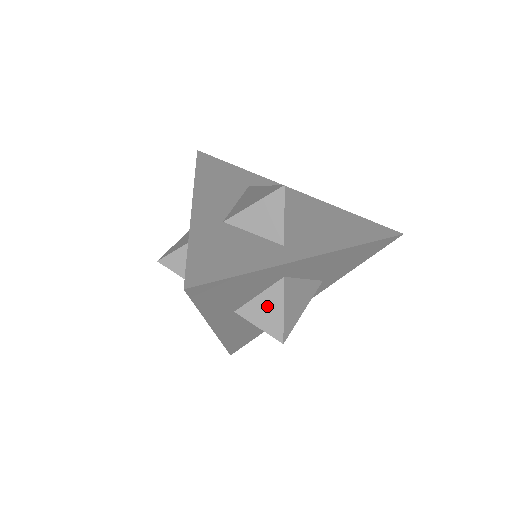
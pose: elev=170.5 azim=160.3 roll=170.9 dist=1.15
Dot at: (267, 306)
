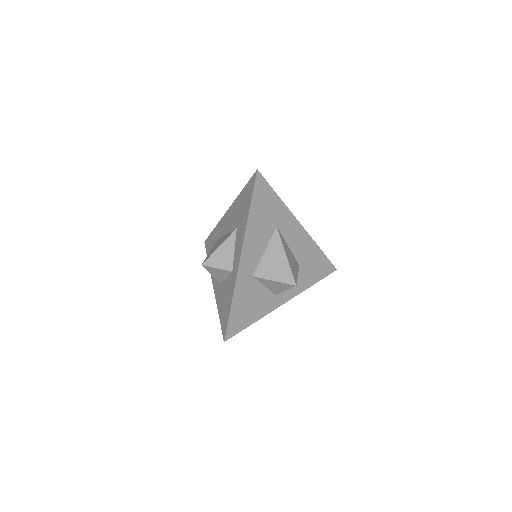
Dot at: occluded
